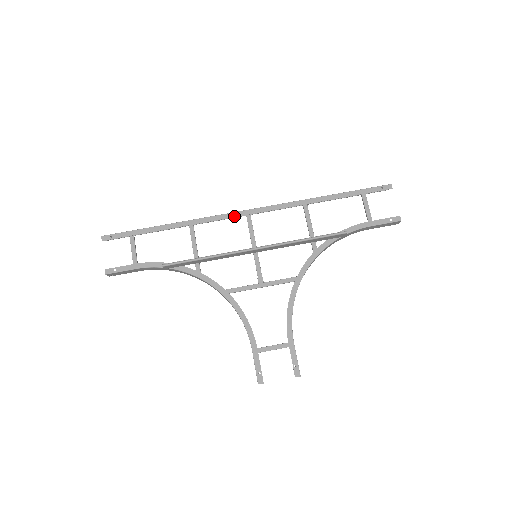
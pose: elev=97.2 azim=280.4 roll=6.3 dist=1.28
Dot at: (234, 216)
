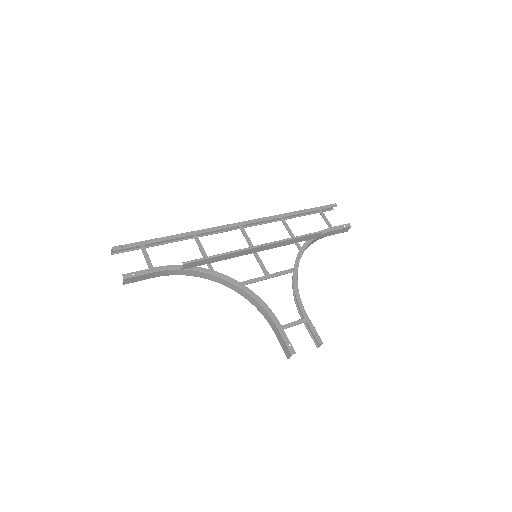
Dot at: (230, 227)
